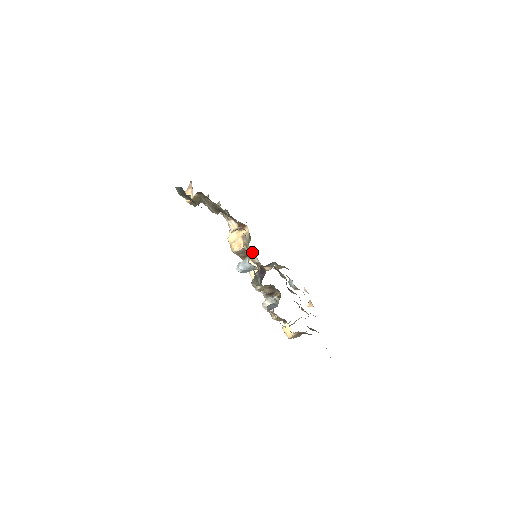
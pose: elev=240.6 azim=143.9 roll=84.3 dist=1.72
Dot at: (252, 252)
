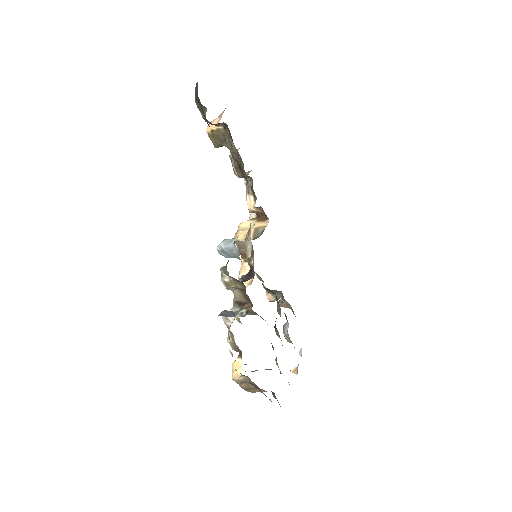
Dot at: (250, 240)
